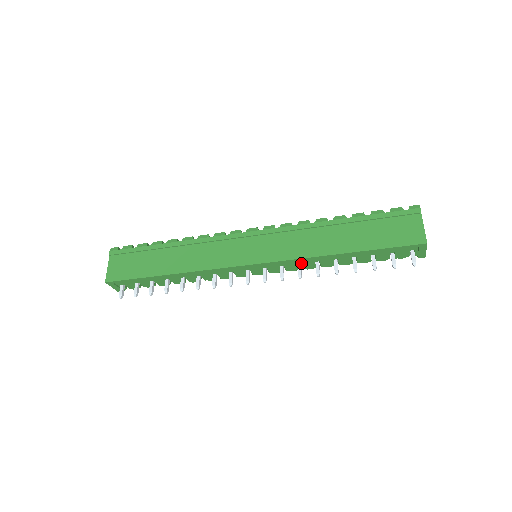
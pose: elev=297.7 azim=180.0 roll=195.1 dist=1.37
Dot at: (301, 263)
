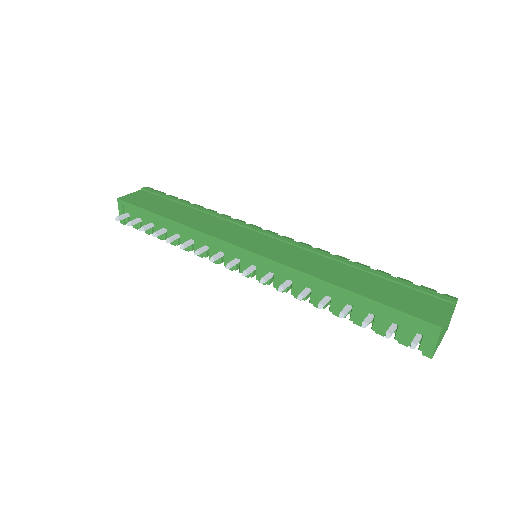
Dot at: (292, 281)
